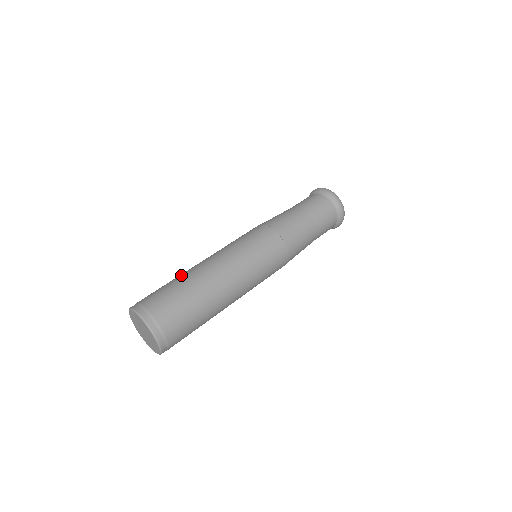
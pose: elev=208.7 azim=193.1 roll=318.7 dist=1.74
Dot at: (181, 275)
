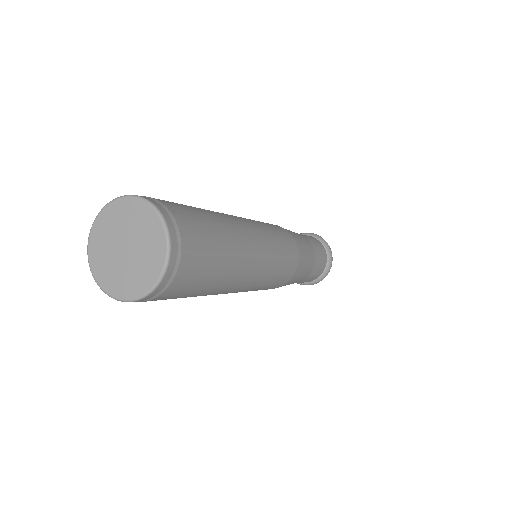
Dot at: occluded
